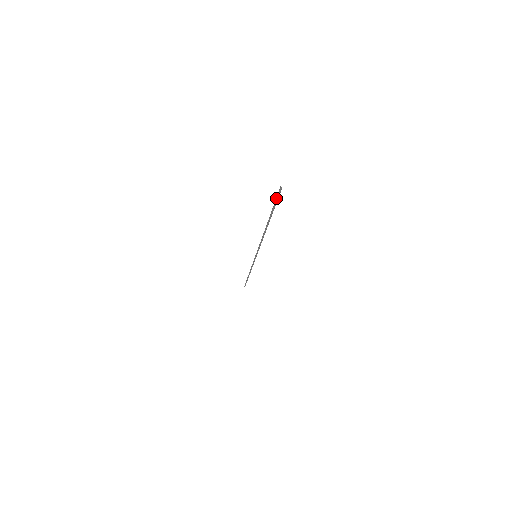
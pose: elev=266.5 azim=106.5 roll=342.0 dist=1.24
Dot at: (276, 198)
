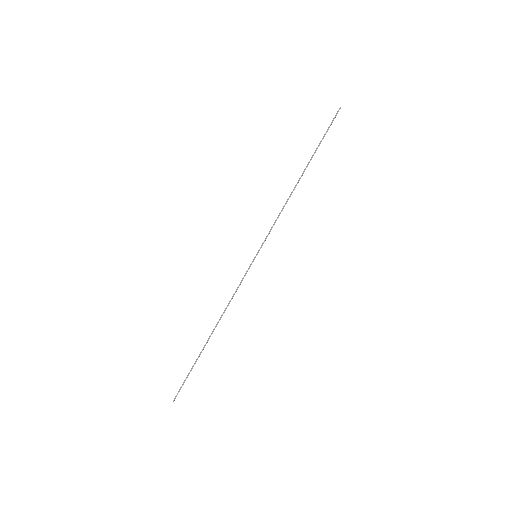
Dot at: (330, 124)
